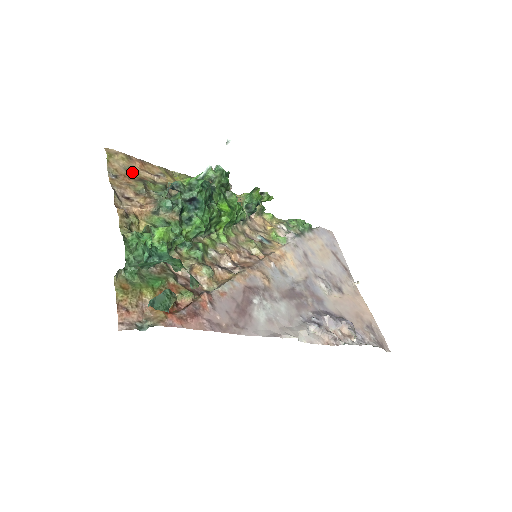
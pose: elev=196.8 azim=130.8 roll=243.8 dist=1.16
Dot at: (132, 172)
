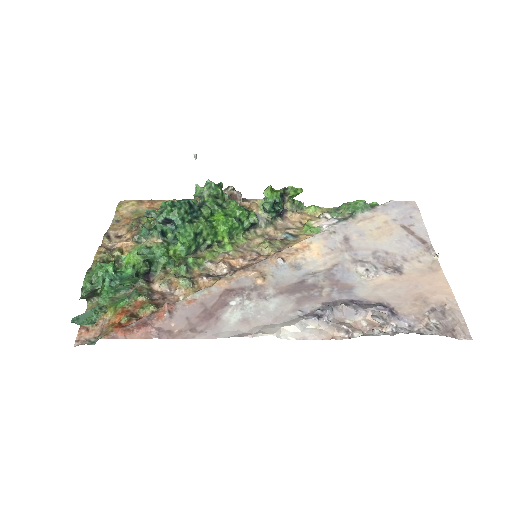
Dot at: (138, 213)
